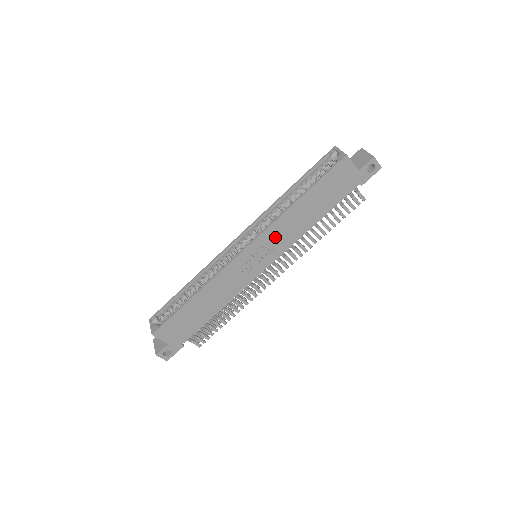
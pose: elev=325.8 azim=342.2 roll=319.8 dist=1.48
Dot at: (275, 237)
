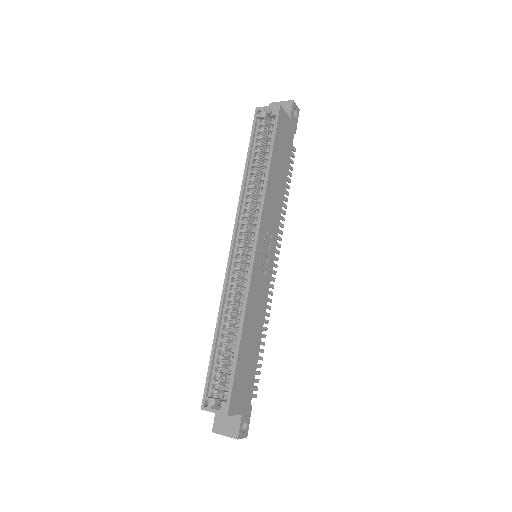
Dot at: (269, 220)
